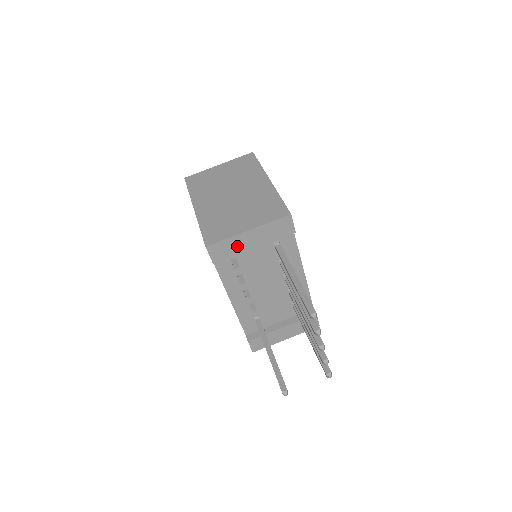
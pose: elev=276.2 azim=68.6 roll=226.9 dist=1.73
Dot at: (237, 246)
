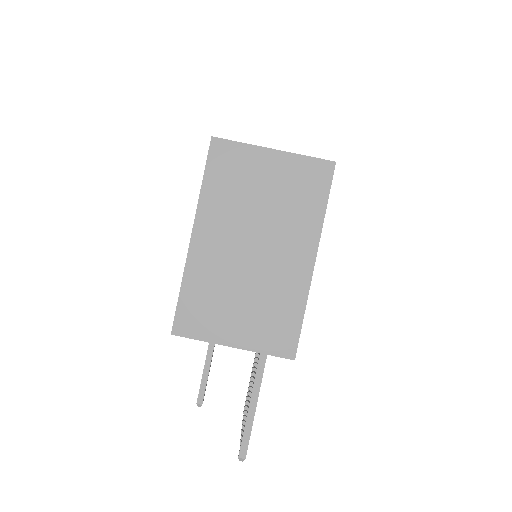
Dot at: occluded
